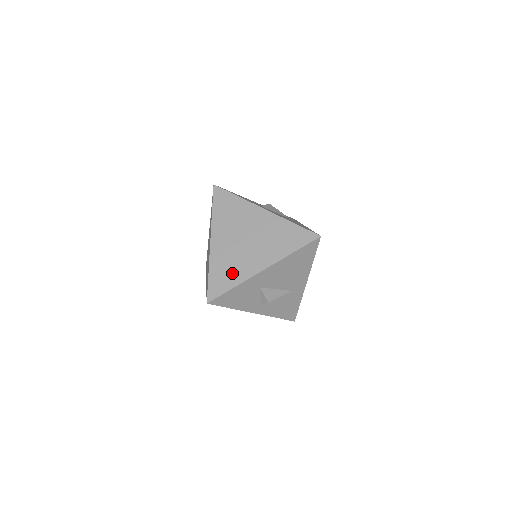
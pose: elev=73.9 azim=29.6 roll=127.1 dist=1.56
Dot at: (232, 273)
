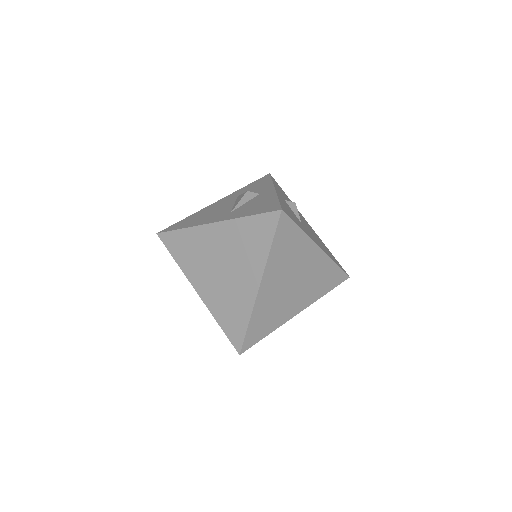
Dot at: (271, 321)
